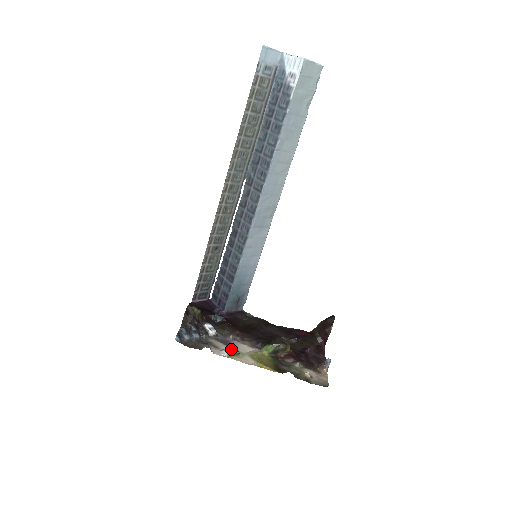
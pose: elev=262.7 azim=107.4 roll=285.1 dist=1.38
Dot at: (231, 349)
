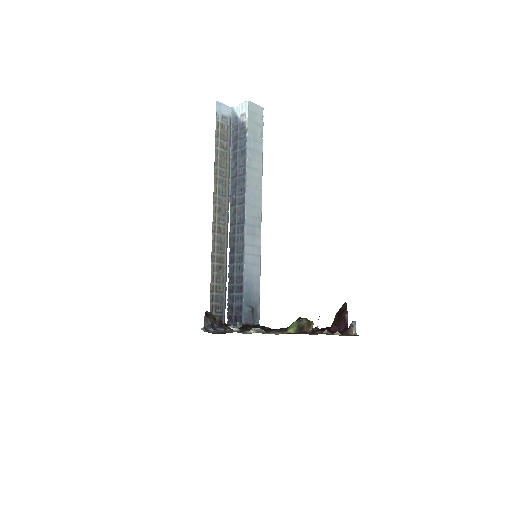
Dot at: (257, 328)
